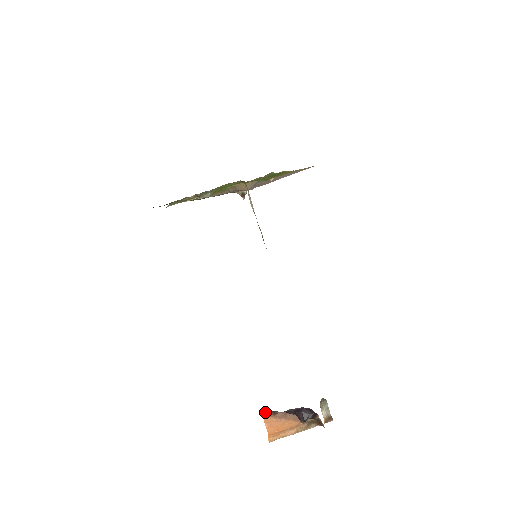
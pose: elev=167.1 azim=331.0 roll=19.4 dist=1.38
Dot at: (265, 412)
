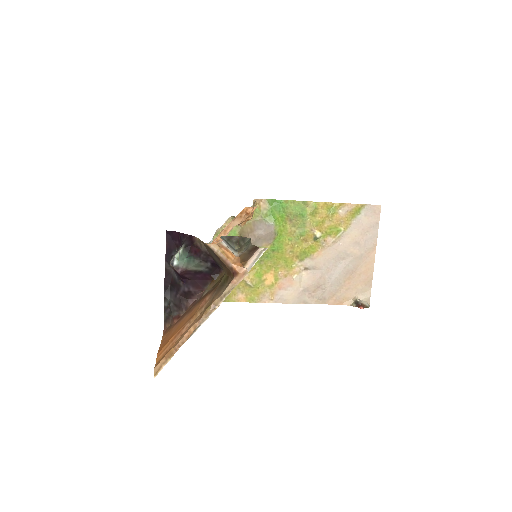
Dot at: (166, 329)
